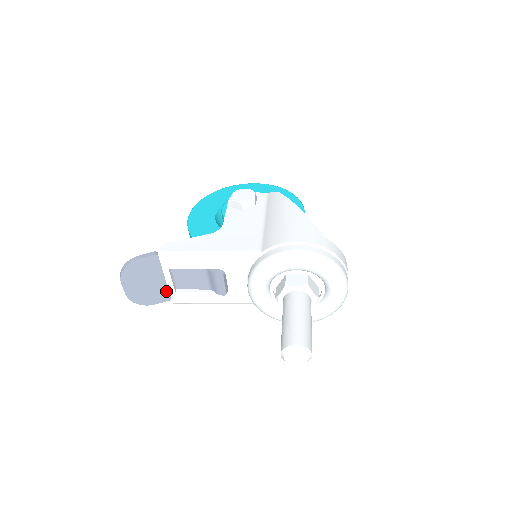
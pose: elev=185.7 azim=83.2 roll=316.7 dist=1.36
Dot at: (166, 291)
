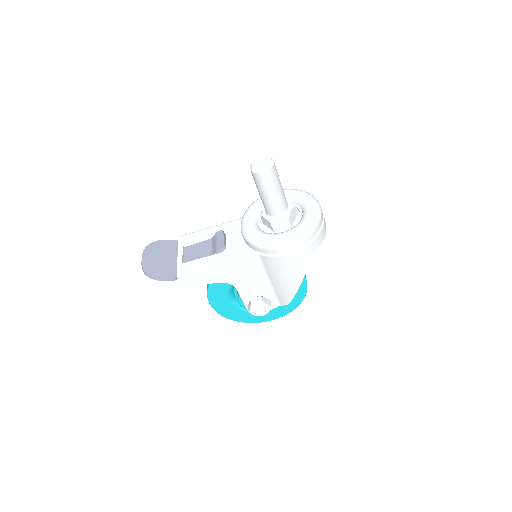
Dot at: (175, 269)
